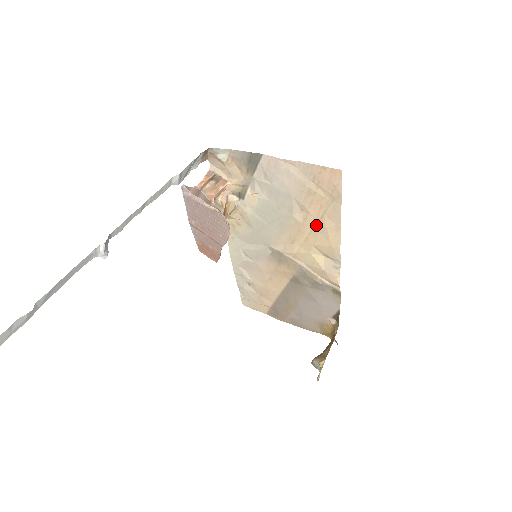
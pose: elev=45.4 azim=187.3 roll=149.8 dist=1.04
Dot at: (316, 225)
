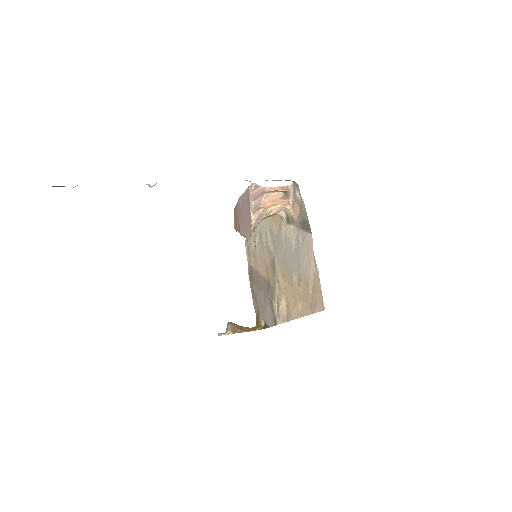
Dot at: (296, 295)
